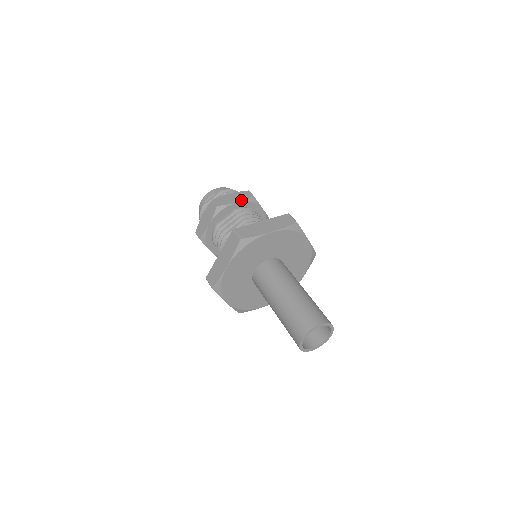
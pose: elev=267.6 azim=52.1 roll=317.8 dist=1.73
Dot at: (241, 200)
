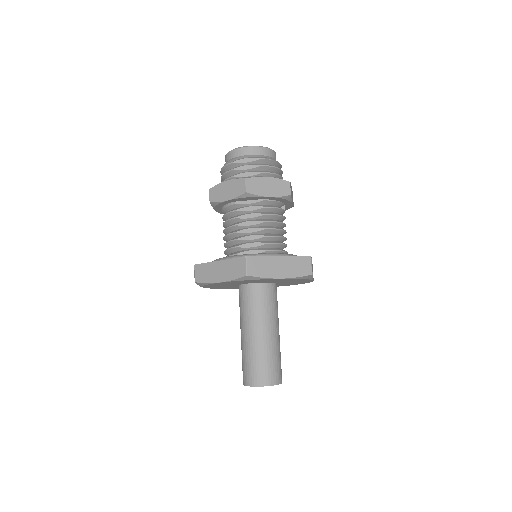
Dot at: (275, 195)
